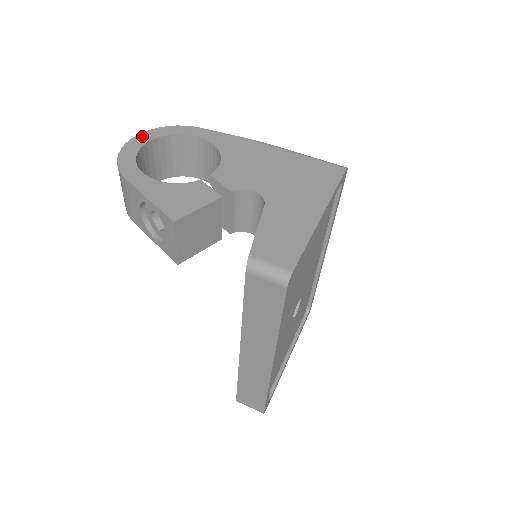
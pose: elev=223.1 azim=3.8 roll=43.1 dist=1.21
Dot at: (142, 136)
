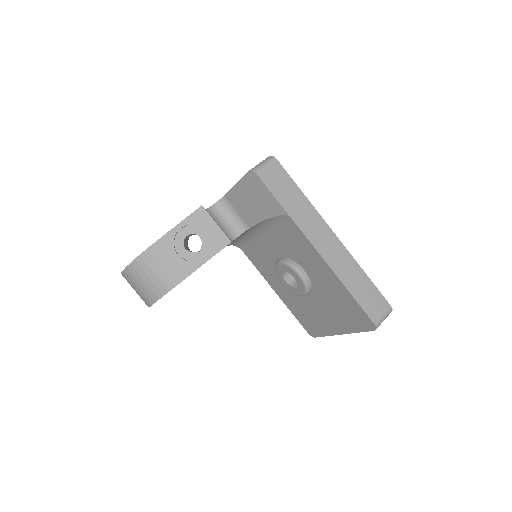
Dot at: occluded
